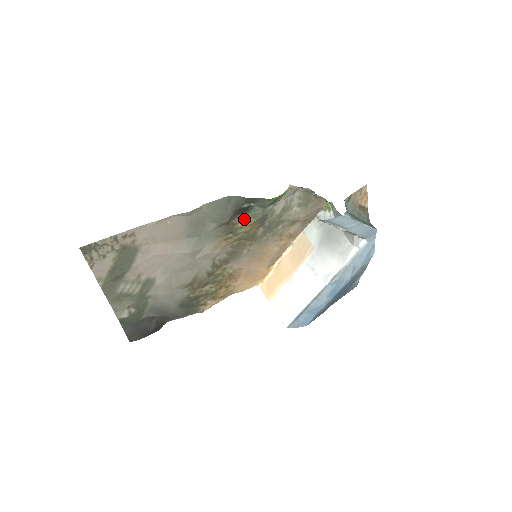
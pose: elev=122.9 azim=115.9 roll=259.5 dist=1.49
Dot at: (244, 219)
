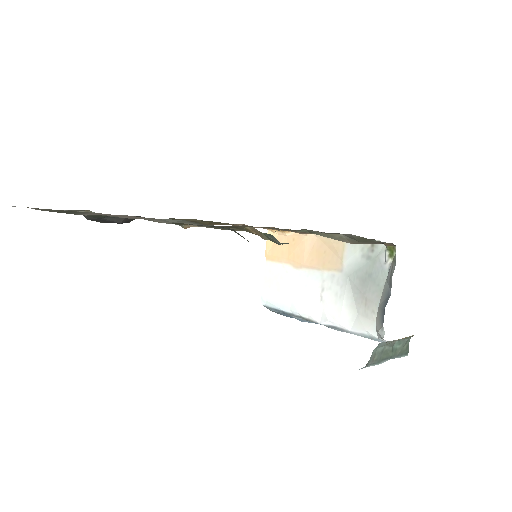
Dot at: (255, 229)
